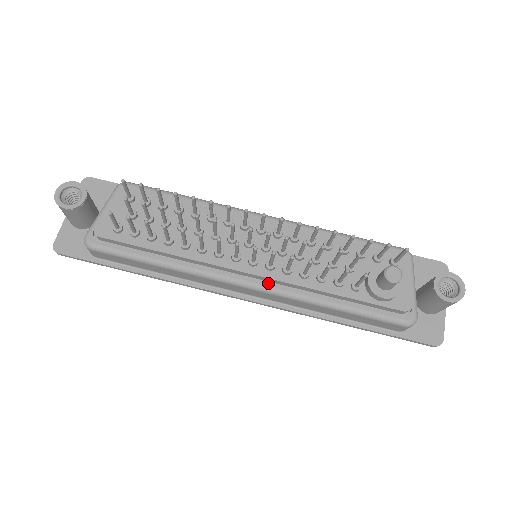
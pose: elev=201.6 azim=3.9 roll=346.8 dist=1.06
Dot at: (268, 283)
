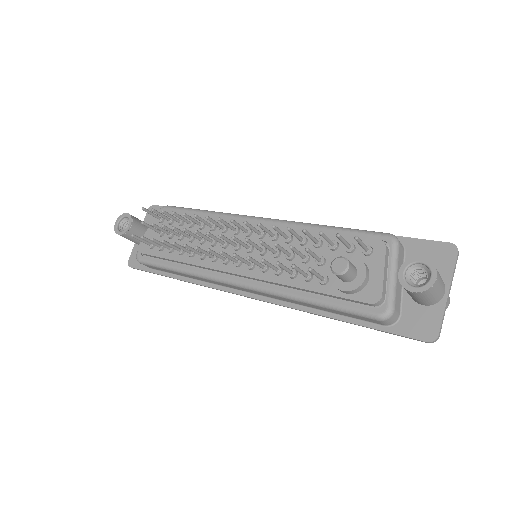
Dot at: (252, 281)
